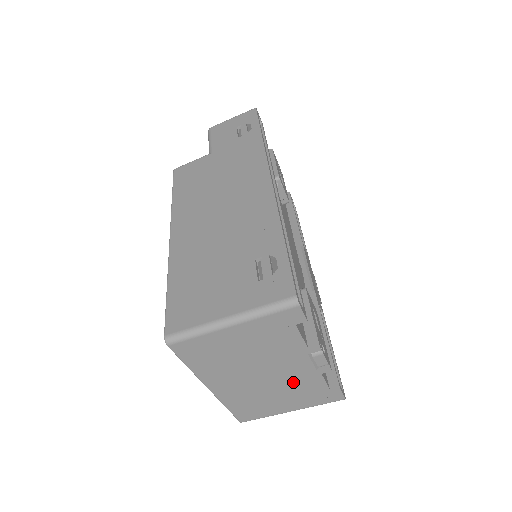
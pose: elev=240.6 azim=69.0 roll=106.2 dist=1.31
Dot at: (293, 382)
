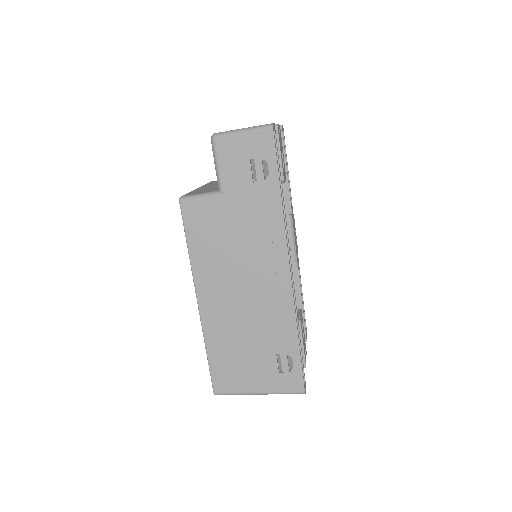
Dot at: occluded
